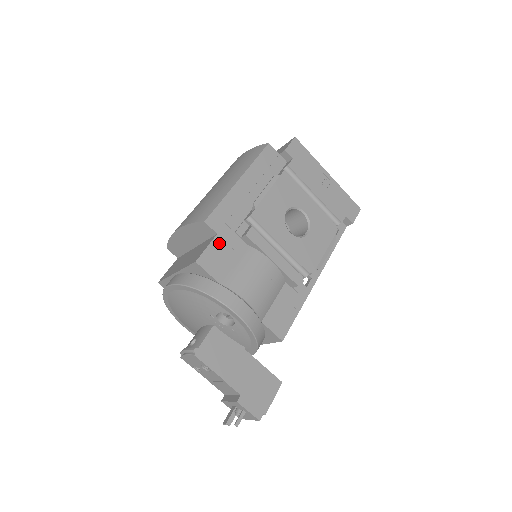
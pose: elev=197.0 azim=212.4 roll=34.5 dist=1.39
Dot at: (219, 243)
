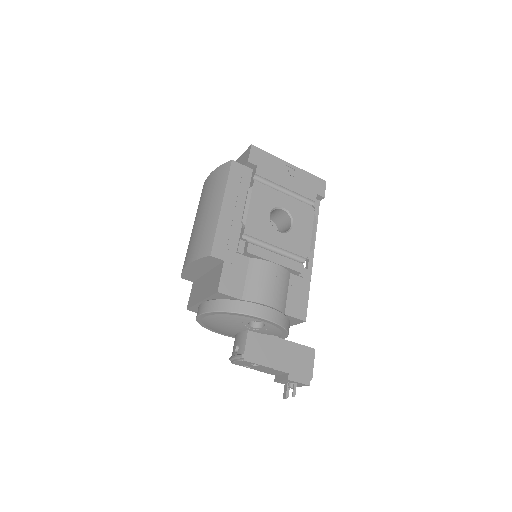
Dot at: (228, 268)
